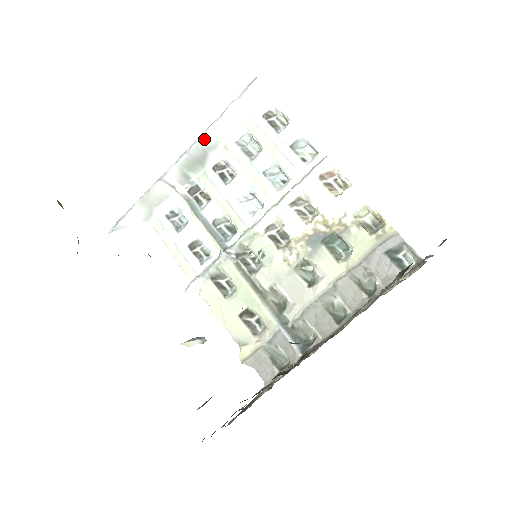
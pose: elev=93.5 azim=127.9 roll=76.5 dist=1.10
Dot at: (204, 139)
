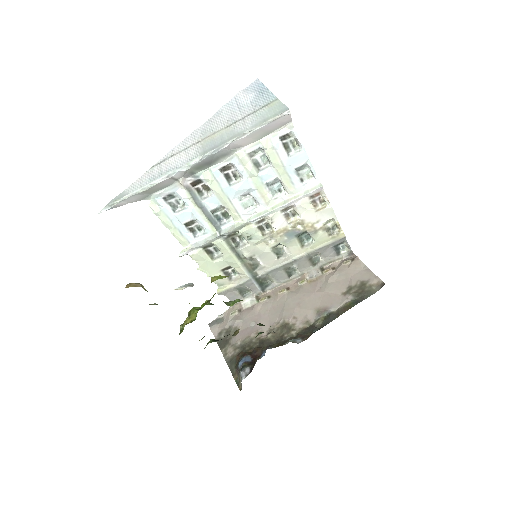
Dot at: (221, 150)
